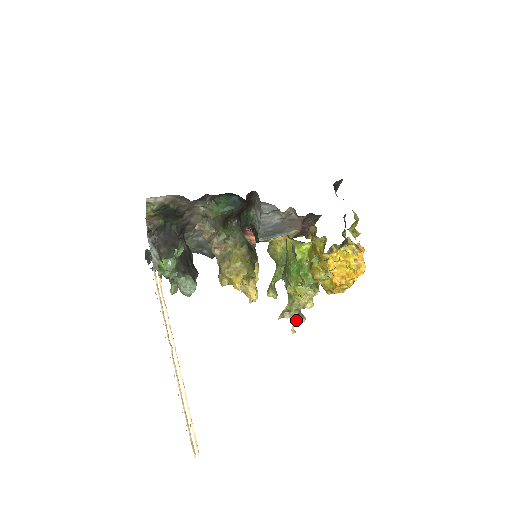
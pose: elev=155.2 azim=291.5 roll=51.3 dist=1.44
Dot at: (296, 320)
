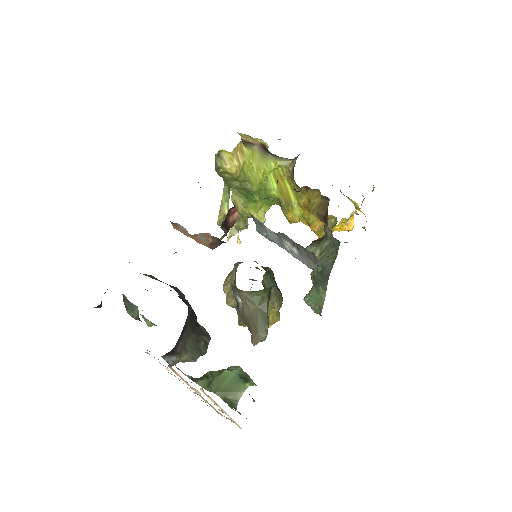
Dot at: (241, 230)
